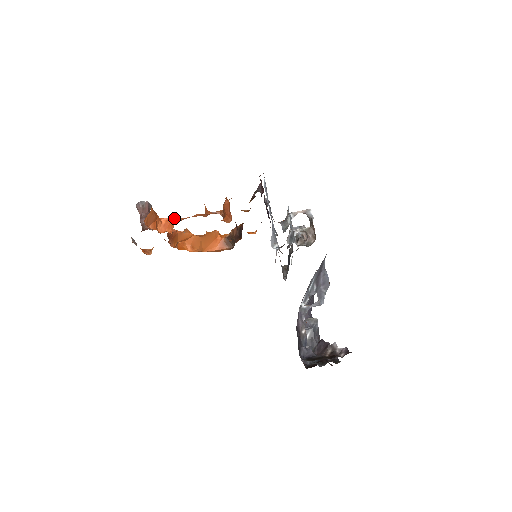
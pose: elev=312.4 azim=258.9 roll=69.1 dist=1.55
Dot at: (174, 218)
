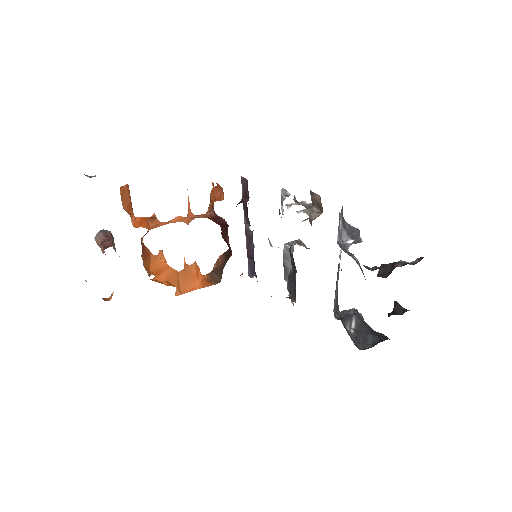
Dot at: (150, 218)
